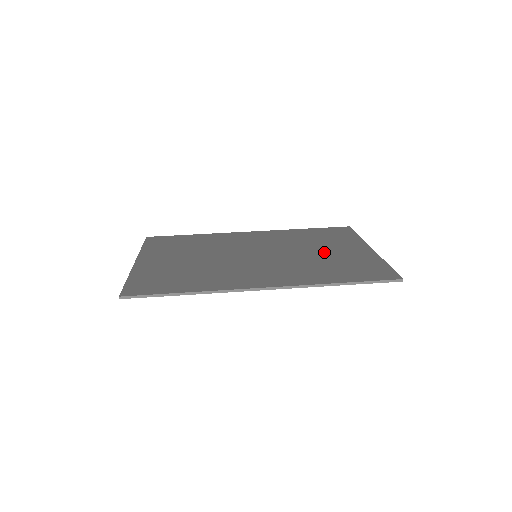
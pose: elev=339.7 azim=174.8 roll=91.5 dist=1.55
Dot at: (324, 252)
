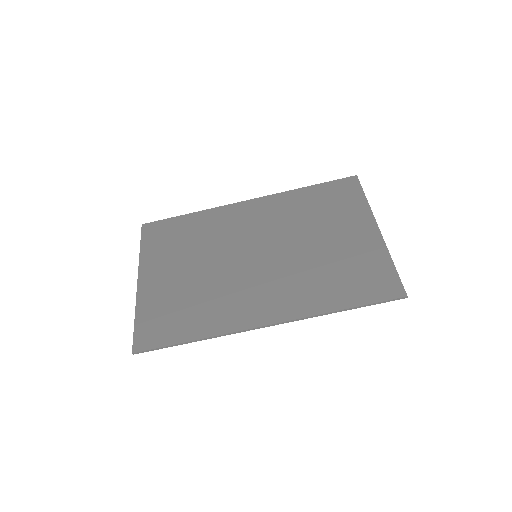
Dot at: (327, 243)
